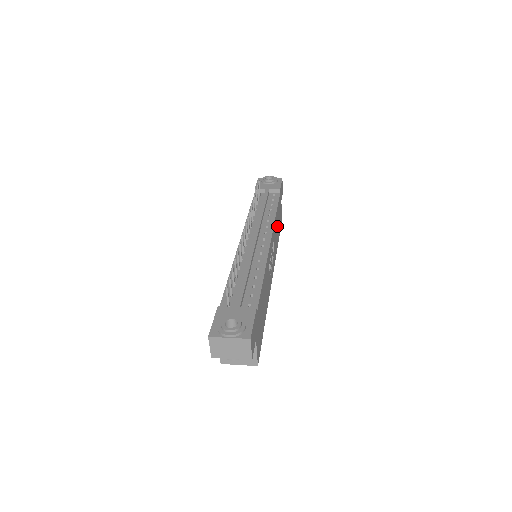
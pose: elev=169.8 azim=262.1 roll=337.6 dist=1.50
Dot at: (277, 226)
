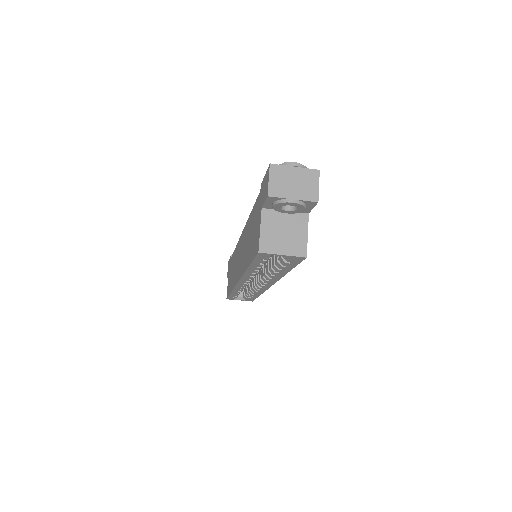
Dot at: occluded
